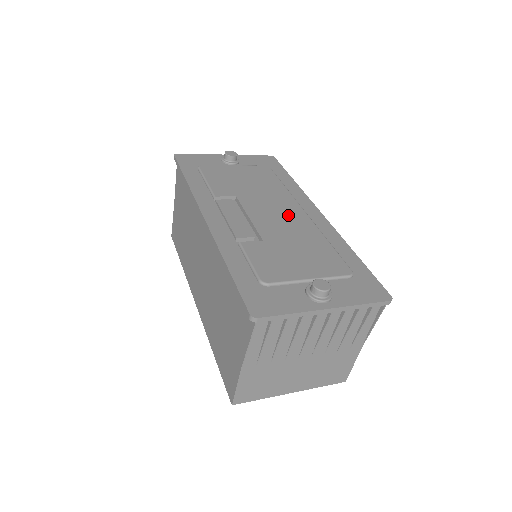
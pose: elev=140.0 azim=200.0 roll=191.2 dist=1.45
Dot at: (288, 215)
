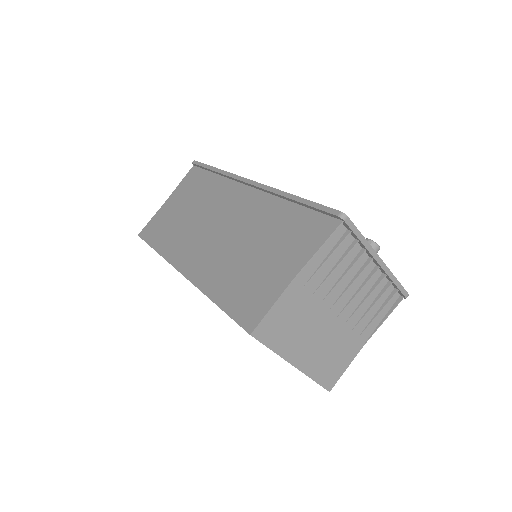
Dot at: occluded
